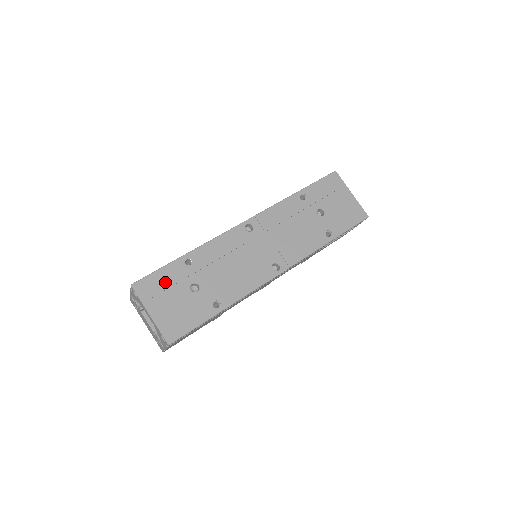
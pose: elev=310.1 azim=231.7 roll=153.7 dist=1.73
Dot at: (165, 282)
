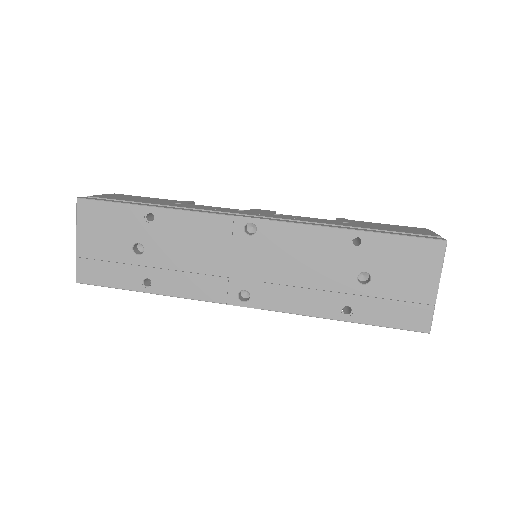
Dot at: (111, 220)
